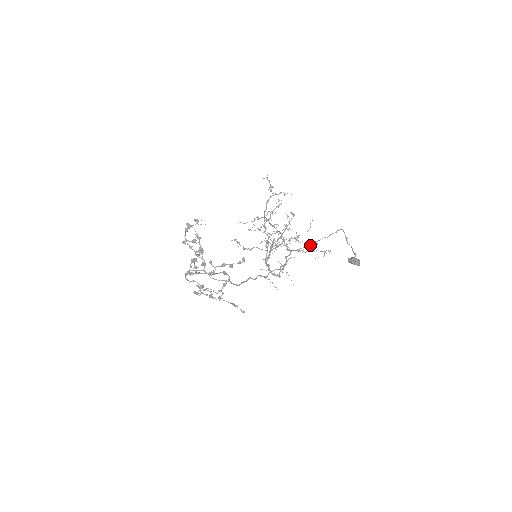
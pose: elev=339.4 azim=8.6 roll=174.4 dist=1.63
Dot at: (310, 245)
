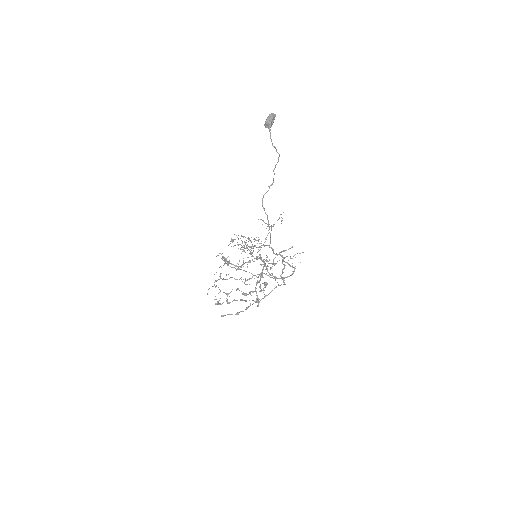
Dot at: occluded
